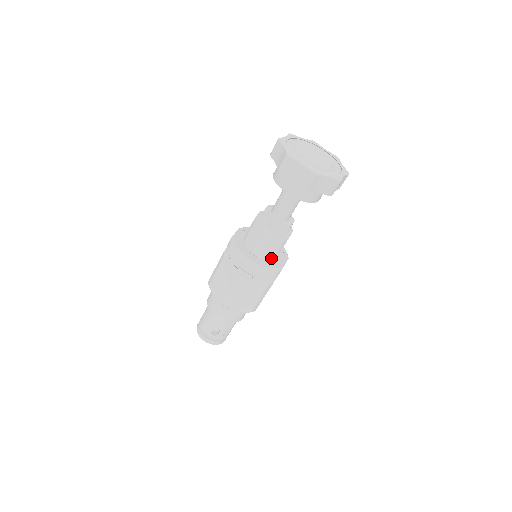
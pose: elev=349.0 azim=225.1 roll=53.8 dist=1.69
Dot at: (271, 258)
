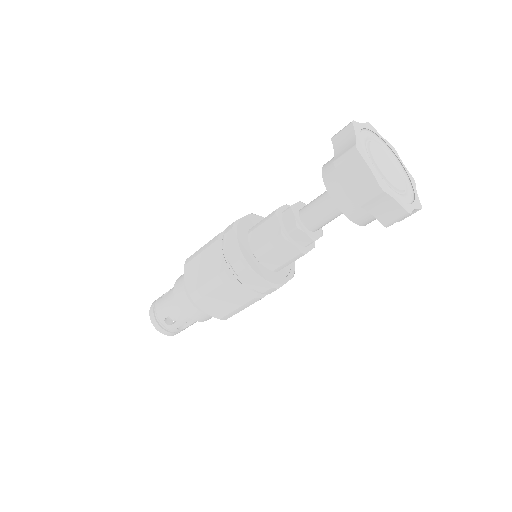
Dot at: (273, 268)
